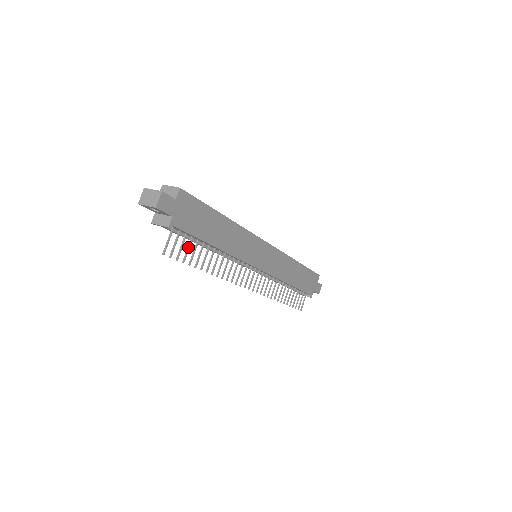
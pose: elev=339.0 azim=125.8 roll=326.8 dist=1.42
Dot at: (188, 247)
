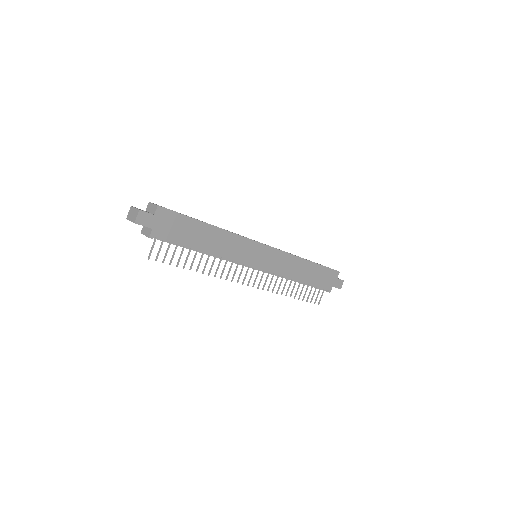
Dot at: (174, 252)
